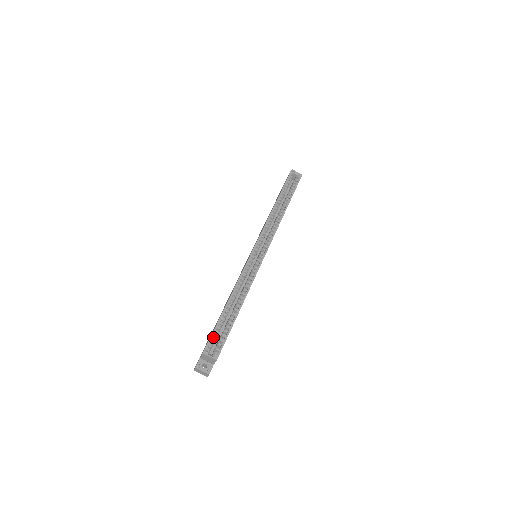
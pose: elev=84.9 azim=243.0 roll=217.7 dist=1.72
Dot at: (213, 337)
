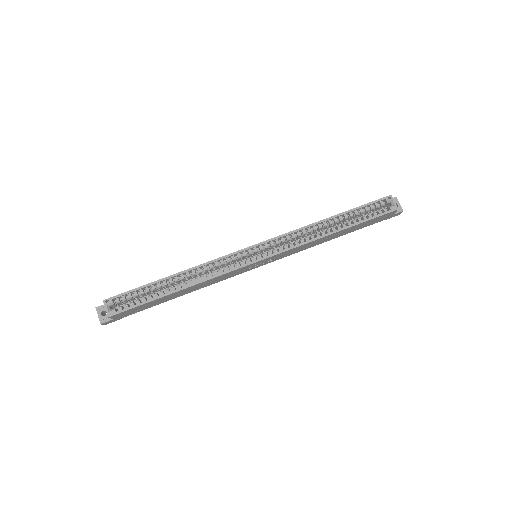
Dot at: (128, 295)
